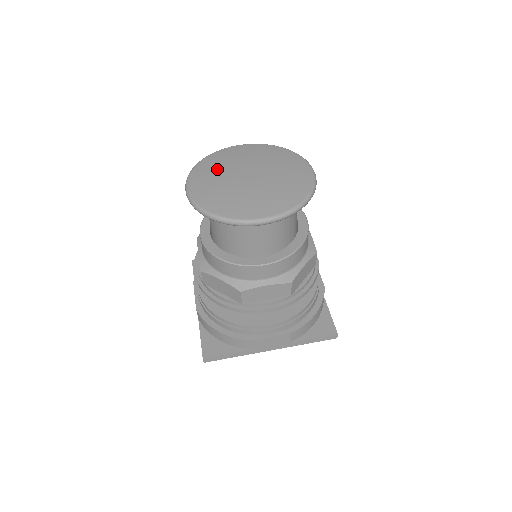
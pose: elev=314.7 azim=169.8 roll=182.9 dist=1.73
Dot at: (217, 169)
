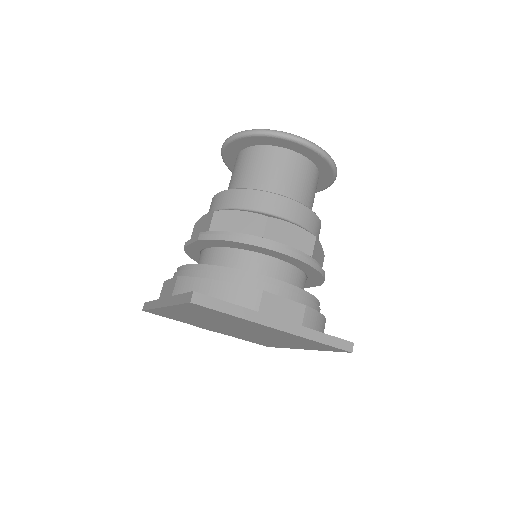
Dot at: occluded
